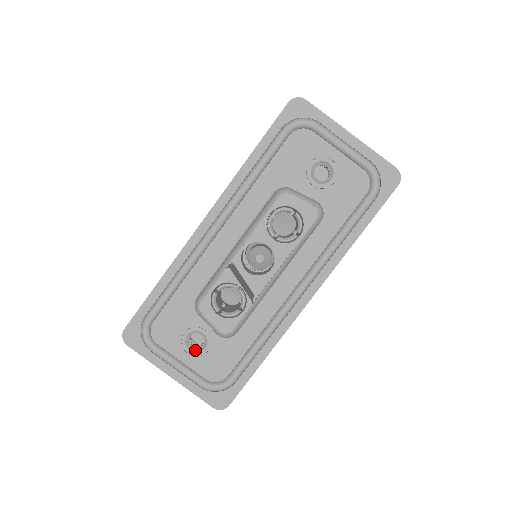
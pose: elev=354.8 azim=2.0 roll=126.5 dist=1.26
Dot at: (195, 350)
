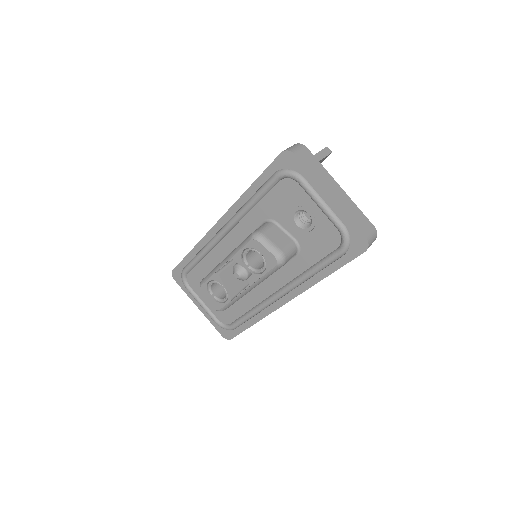
Dot at: occluded
